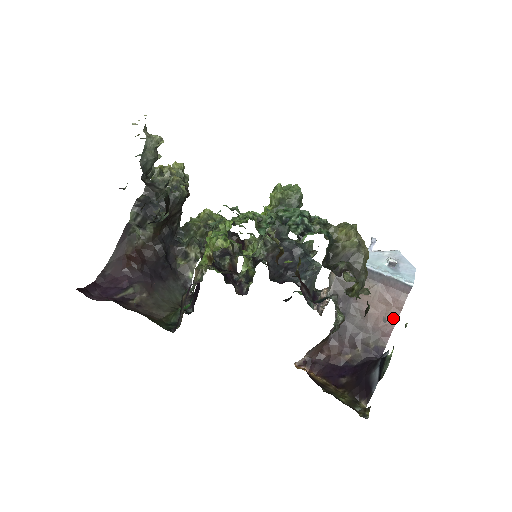
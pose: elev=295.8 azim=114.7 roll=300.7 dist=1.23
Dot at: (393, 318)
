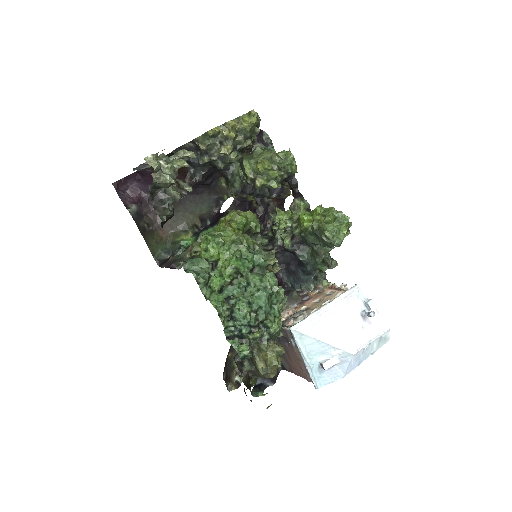
Dot at: (300, 374)
